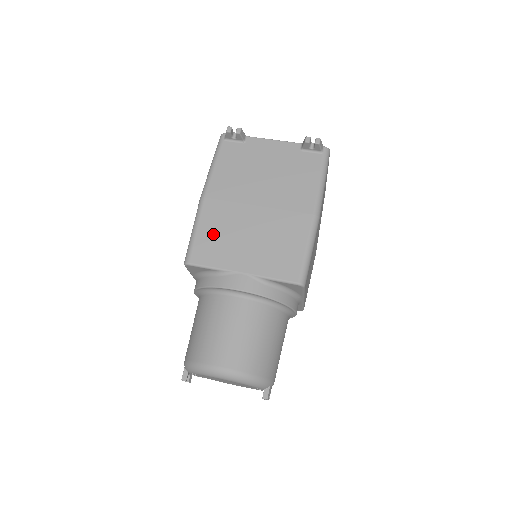
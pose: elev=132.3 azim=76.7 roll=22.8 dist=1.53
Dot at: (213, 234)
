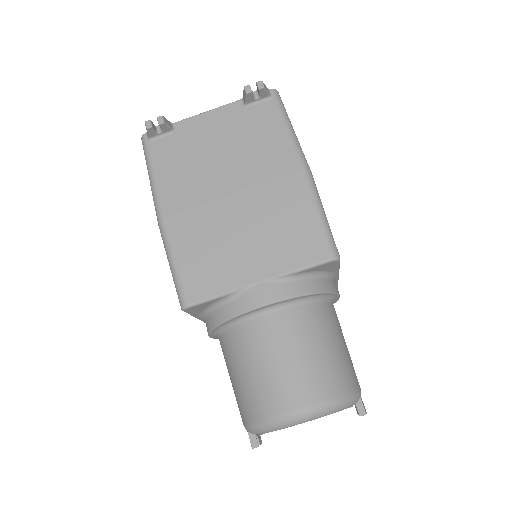
Dot at: (197, 255)
